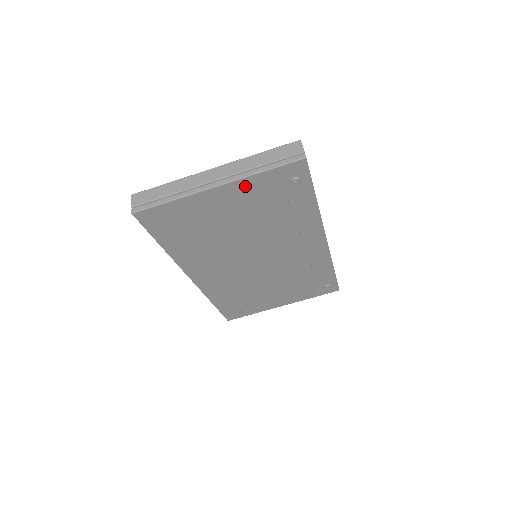
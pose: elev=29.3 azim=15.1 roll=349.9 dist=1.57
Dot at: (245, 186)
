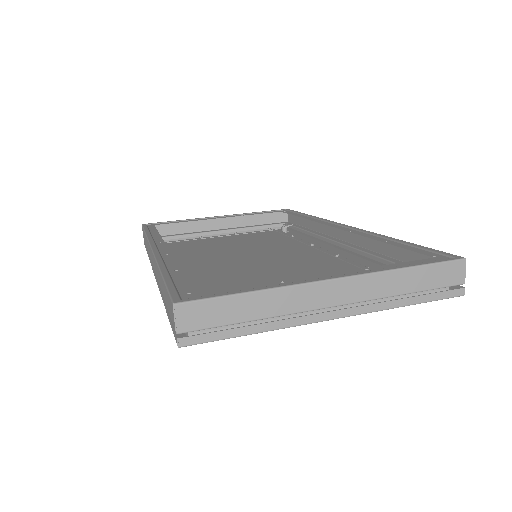
Dot at: occluded
